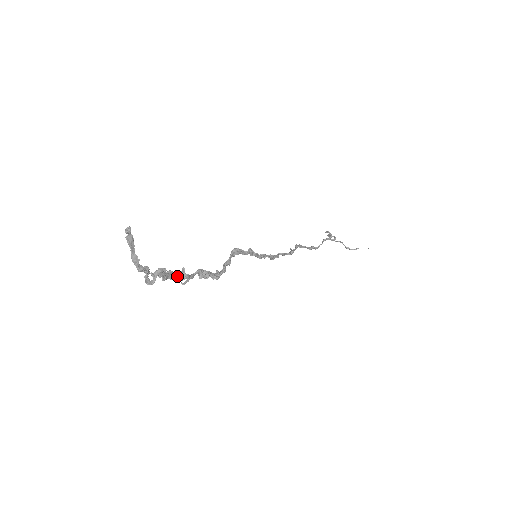
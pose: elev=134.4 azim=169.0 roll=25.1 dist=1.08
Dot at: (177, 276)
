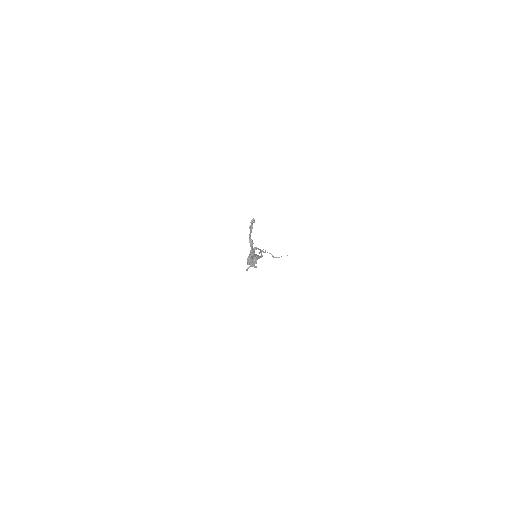
Dot at: (252, 261)
